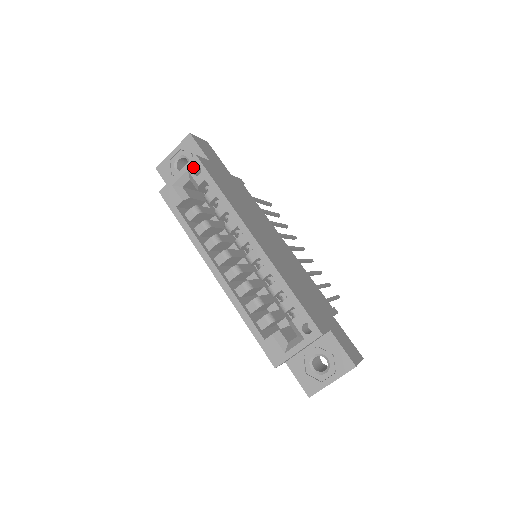
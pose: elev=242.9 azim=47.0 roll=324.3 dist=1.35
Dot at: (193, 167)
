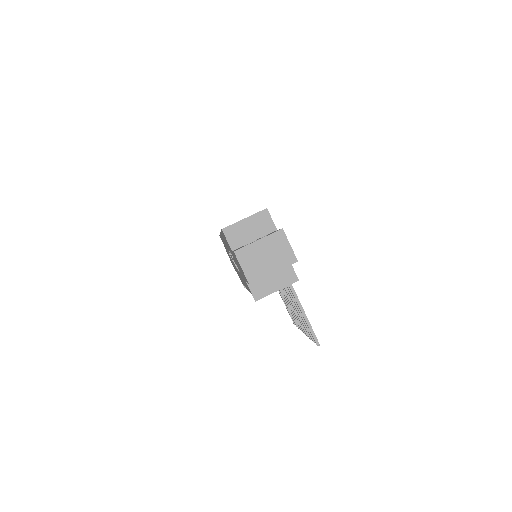
Dot at: occluded
